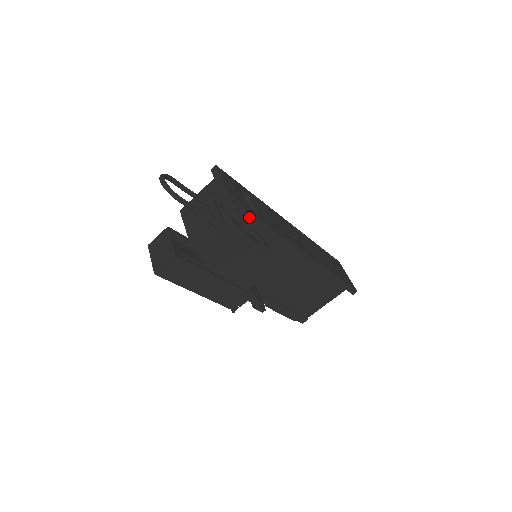
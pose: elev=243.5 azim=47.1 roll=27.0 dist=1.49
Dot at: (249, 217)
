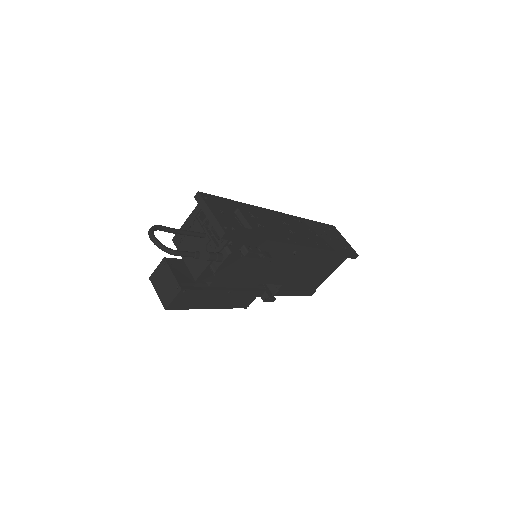
Dot at: (245, 239)
